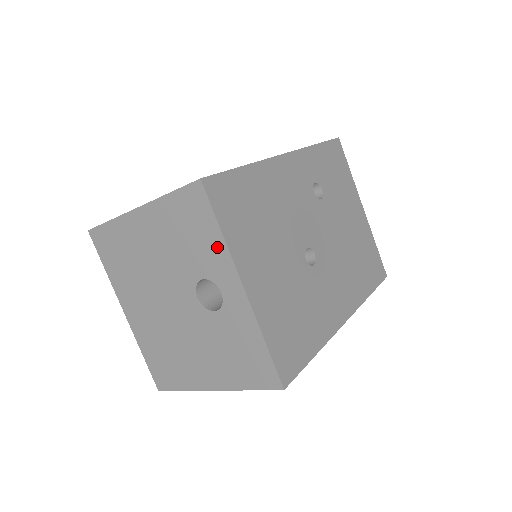
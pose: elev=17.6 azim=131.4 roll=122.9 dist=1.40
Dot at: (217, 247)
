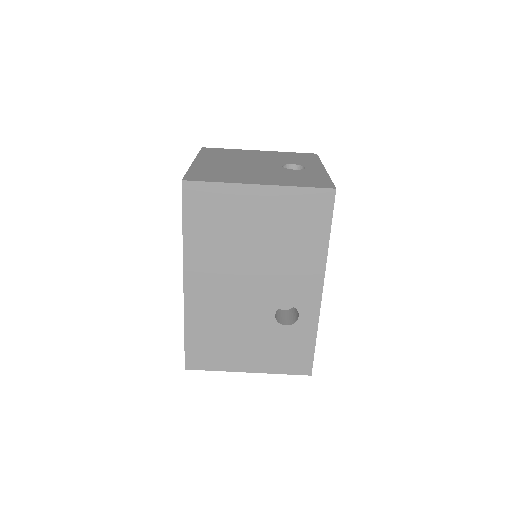
Dot at: (314, 162)
